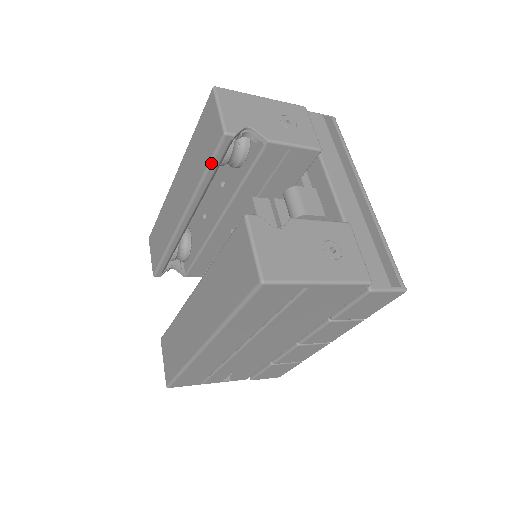
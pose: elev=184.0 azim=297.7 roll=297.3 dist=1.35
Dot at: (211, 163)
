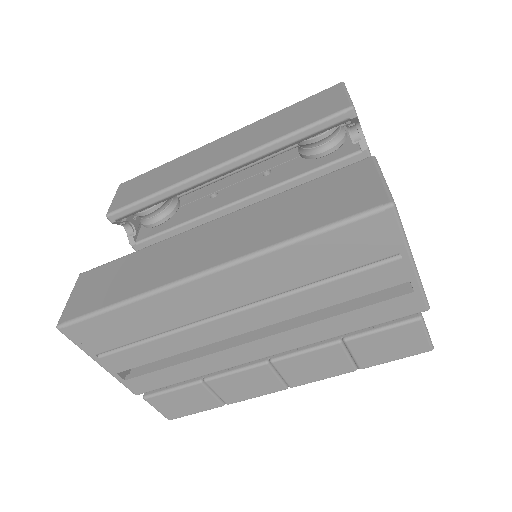
Dot at: (311, 126)
